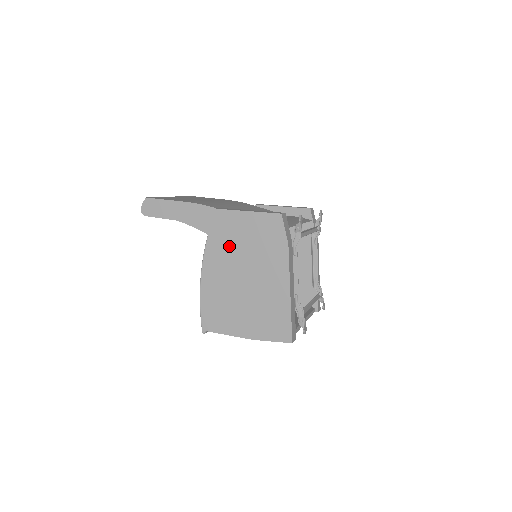
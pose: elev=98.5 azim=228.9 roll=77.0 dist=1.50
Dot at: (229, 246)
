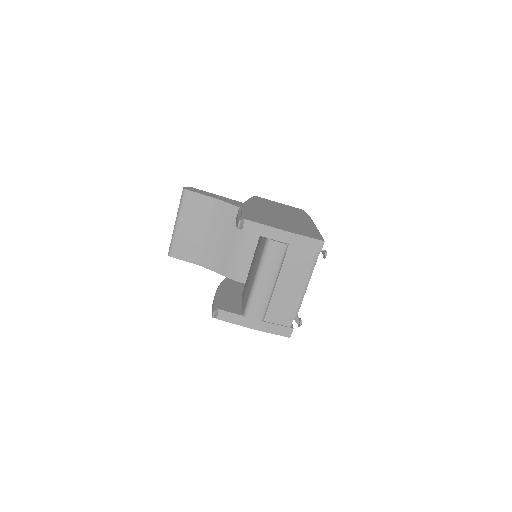
Dot at: (266, 205)
